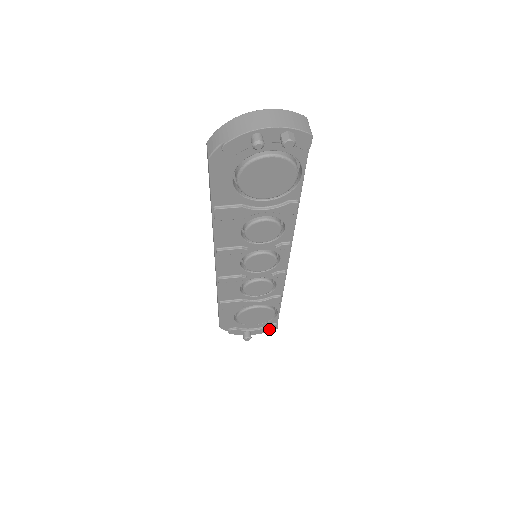
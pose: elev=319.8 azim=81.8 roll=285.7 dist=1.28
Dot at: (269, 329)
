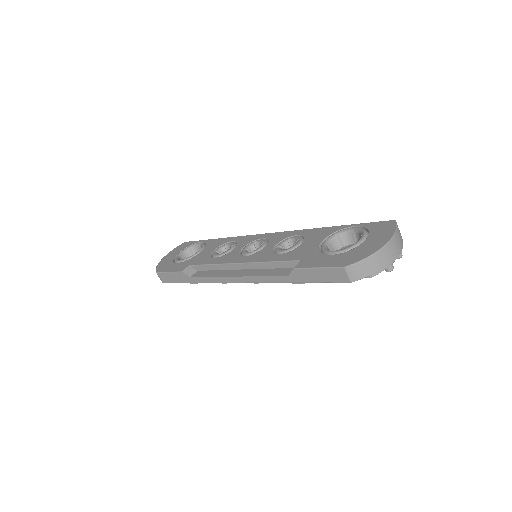
Dot at: occluded
